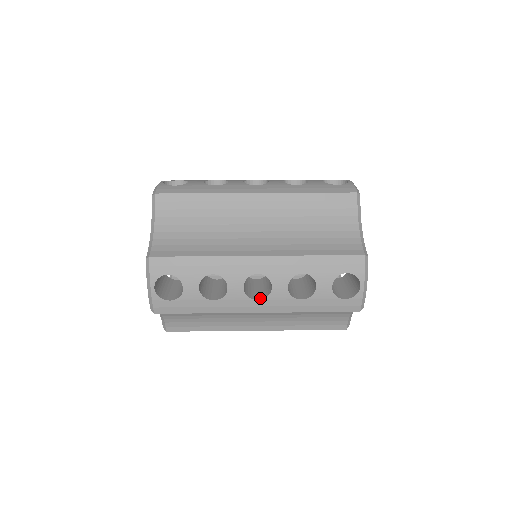
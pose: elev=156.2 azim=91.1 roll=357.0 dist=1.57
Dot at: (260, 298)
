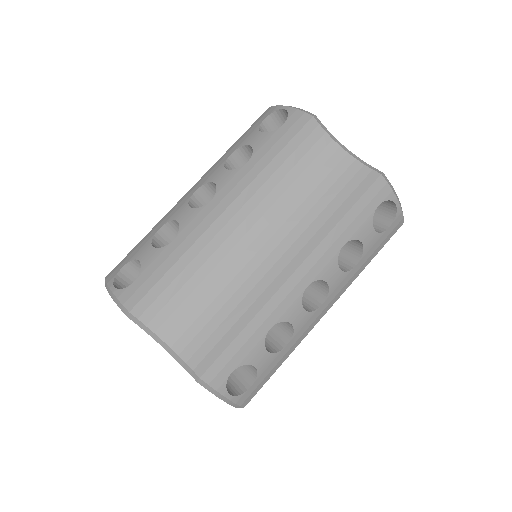
Dot at: (322, 301)
